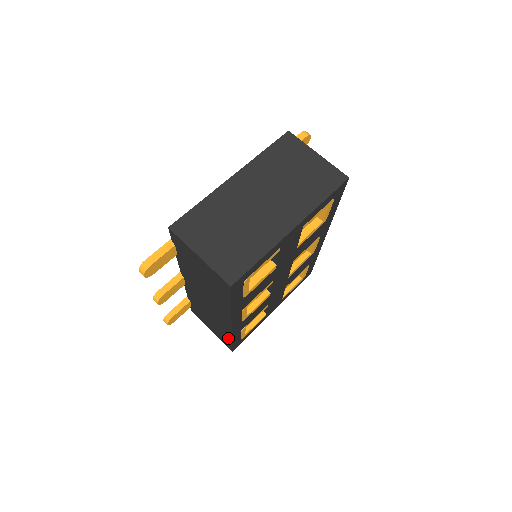
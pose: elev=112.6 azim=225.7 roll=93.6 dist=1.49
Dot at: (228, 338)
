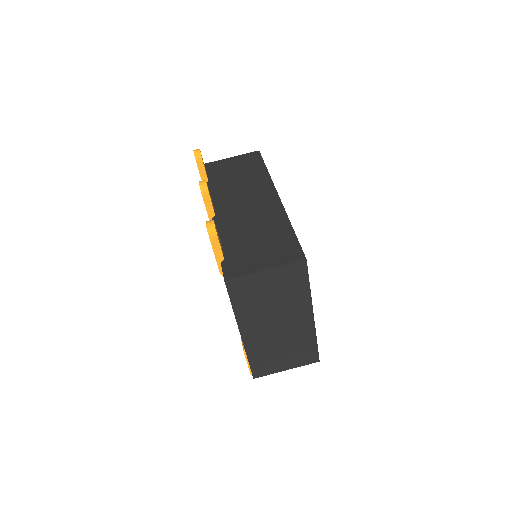
Dot at: occluded
